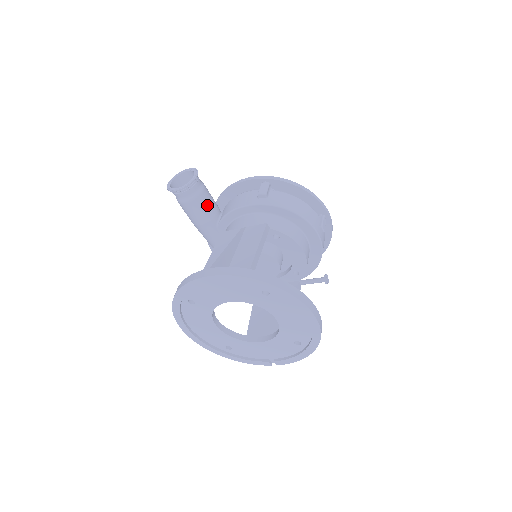
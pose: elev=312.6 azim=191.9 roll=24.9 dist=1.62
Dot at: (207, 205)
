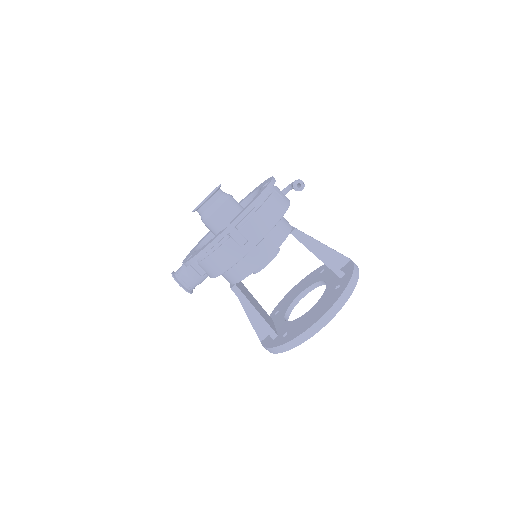
Dot at: occluded
